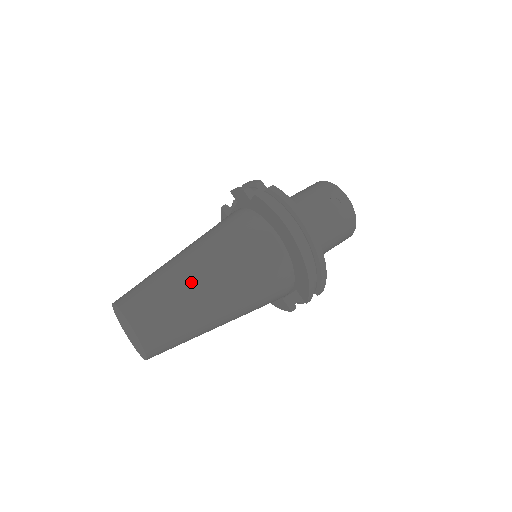
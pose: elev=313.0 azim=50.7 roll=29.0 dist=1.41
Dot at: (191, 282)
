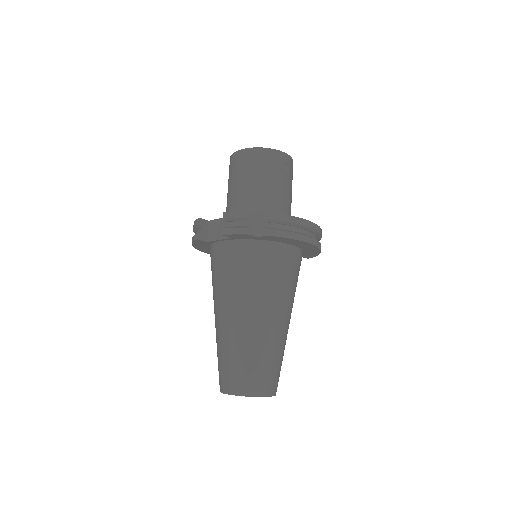
Dot at: (275, 335)
